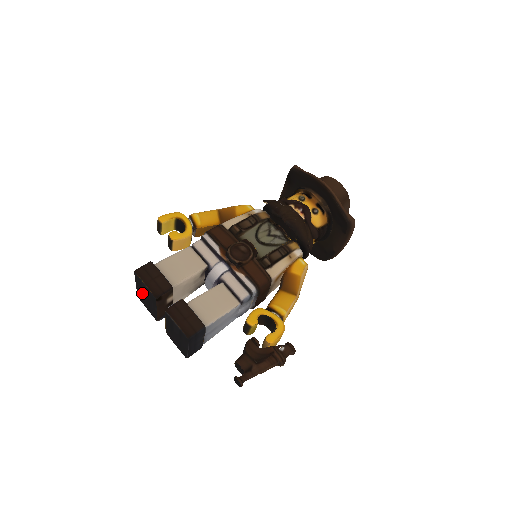
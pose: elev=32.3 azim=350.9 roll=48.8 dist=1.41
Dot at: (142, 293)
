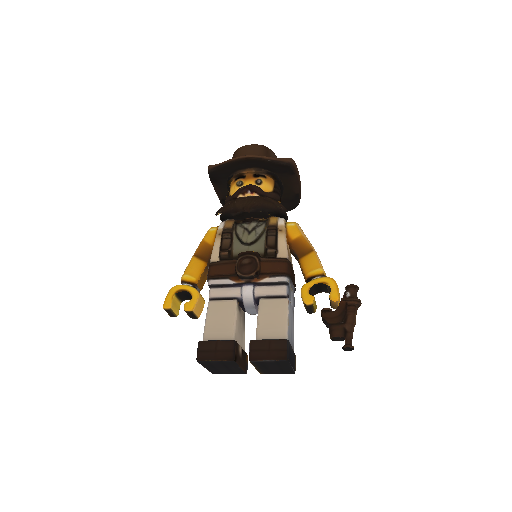
Dot at: (216, 368)
